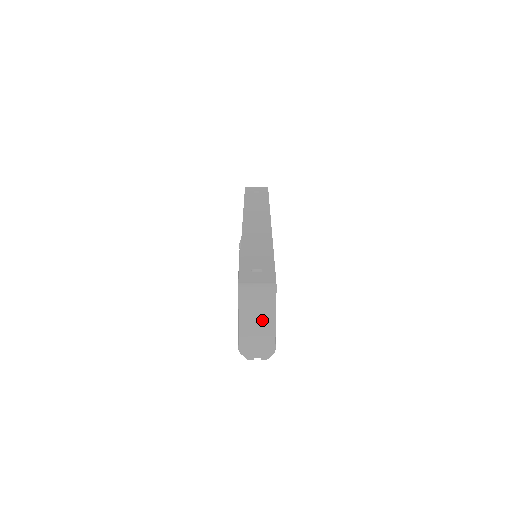
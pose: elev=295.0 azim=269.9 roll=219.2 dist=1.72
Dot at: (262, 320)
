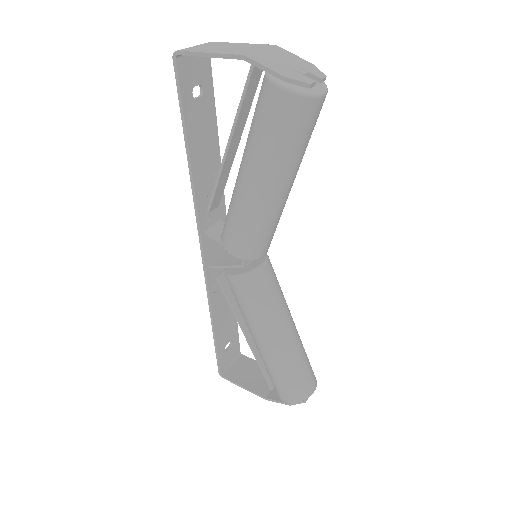
Dot at: (239, 47)
